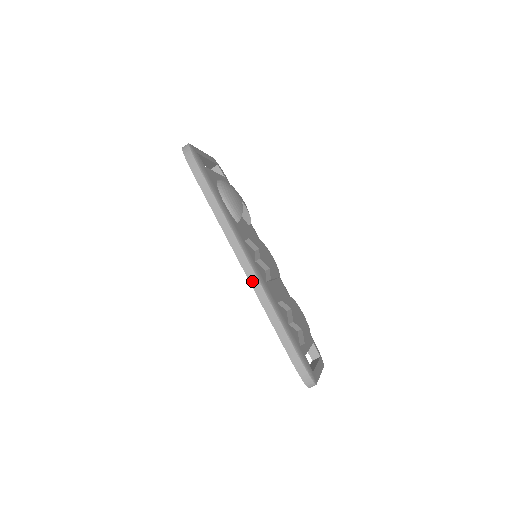
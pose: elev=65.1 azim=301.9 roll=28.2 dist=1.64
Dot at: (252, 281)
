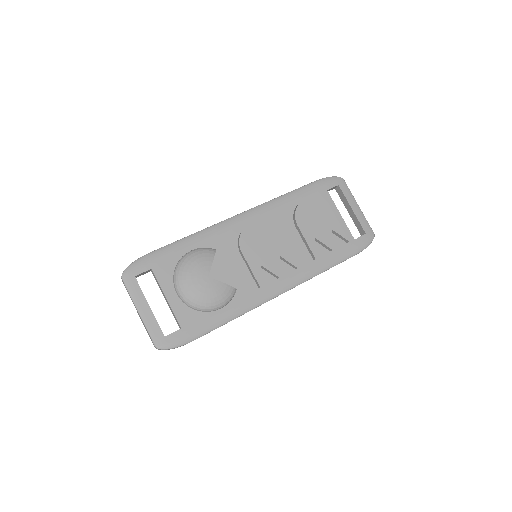
Dot at: occluded
